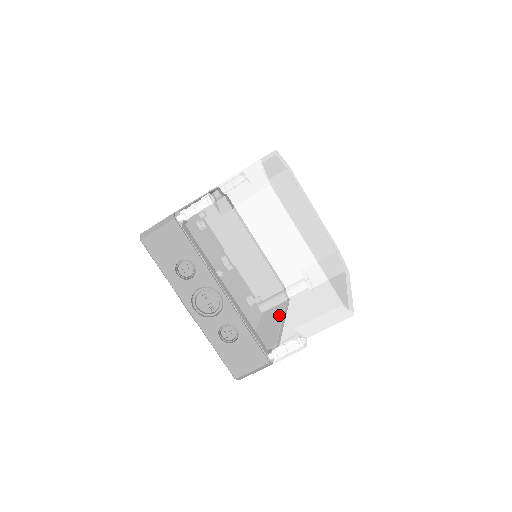
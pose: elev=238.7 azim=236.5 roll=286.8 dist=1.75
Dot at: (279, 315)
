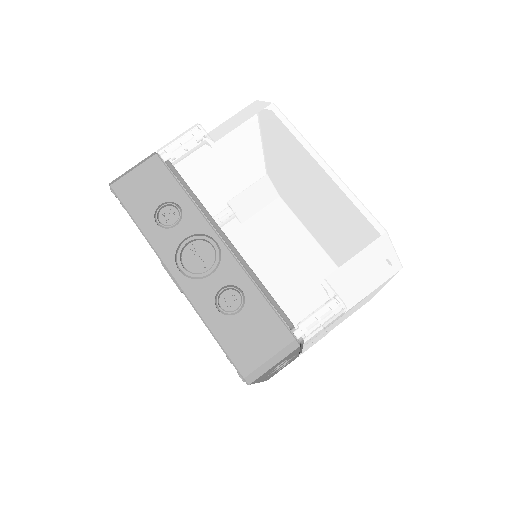
Dot at: (301, 260)
